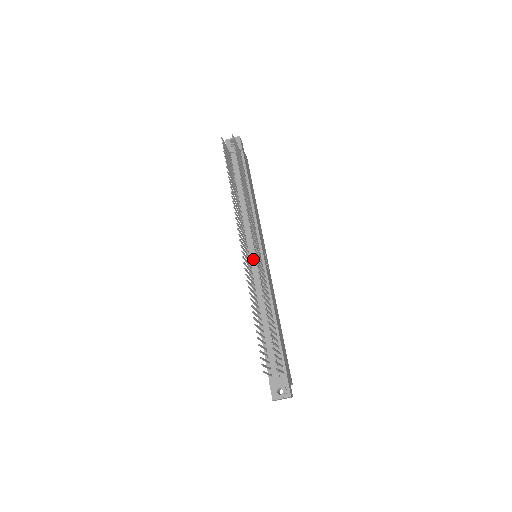
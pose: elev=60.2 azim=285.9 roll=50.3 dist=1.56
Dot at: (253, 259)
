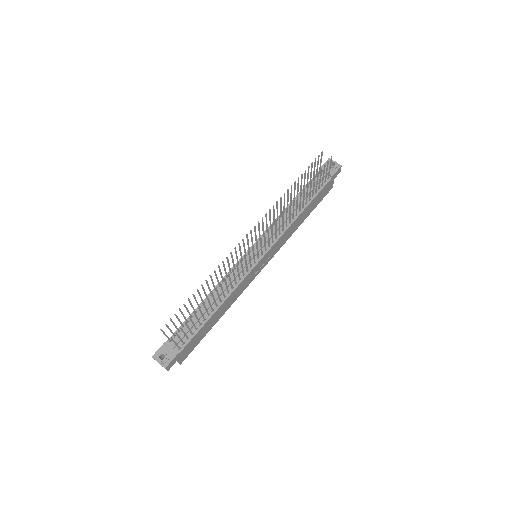
Dot at: (251, 255)
